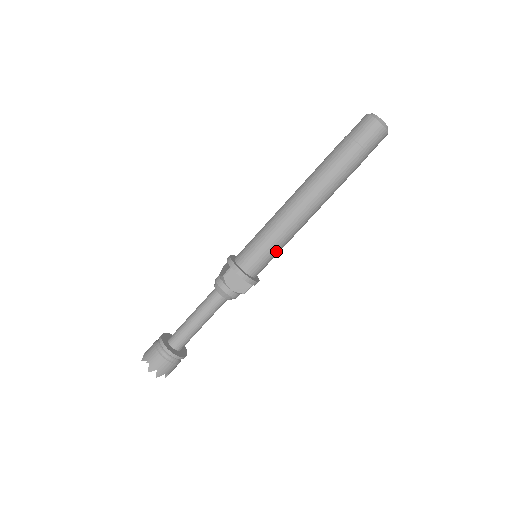
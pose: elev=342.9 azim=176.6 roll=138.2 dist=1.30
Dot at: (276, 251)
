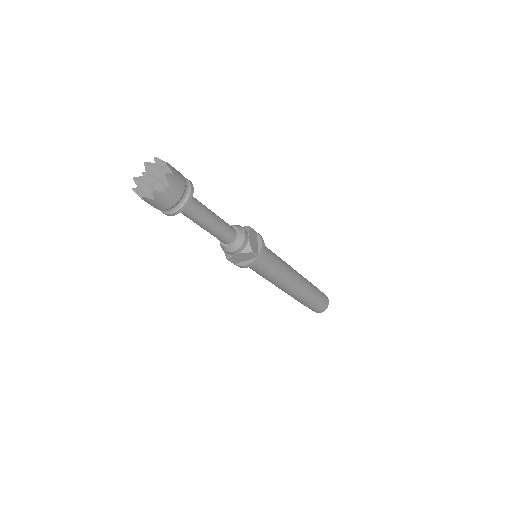
Dot at: (274, 267)
